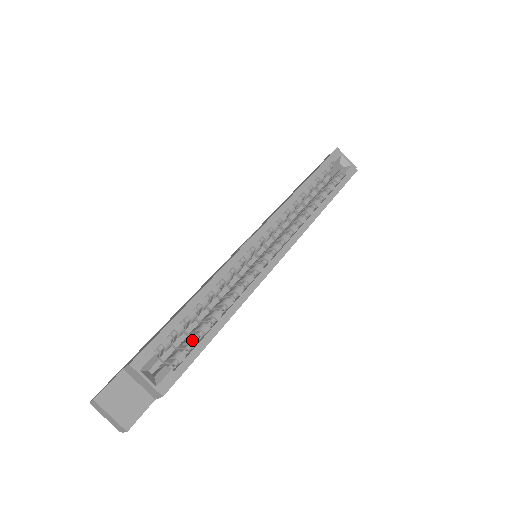
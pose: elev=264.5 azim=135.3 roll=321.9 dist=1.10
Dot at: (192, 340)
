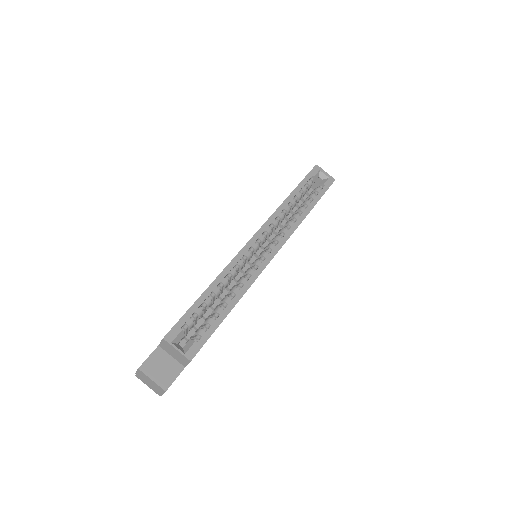
Dot at: (209, 320)
